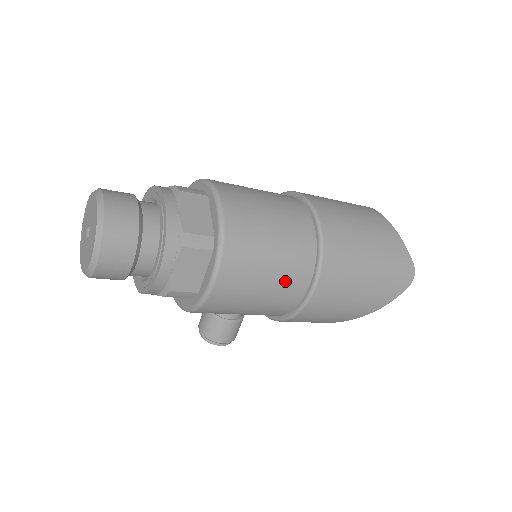
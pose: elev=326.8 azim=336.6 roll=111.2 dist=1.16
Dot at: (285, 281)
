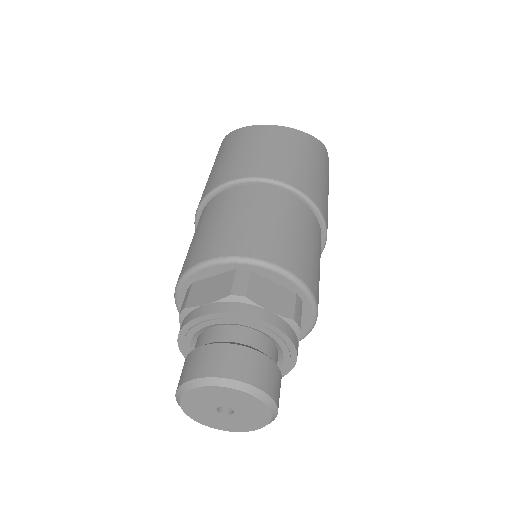
Dot at: (320, 256)
